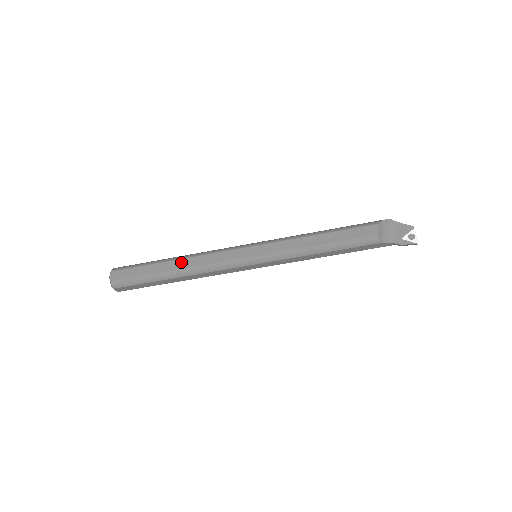
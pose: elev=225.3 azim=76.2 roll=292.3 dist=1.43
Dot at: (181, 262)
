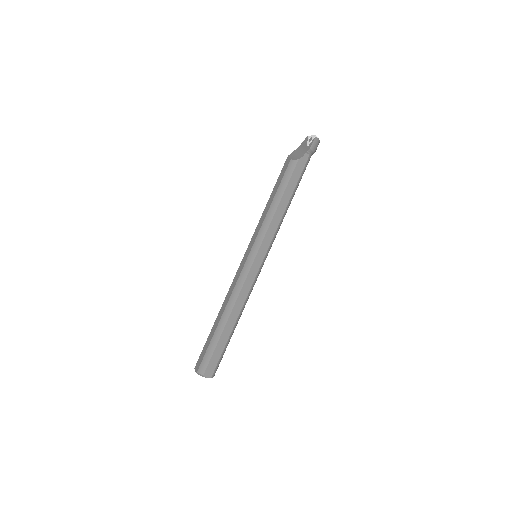
Dot at: (221, 310)
